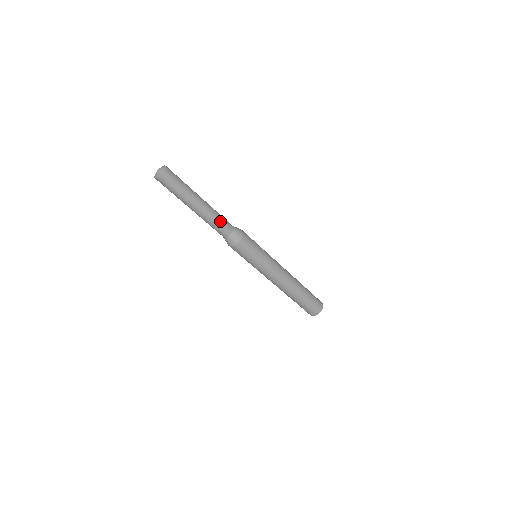
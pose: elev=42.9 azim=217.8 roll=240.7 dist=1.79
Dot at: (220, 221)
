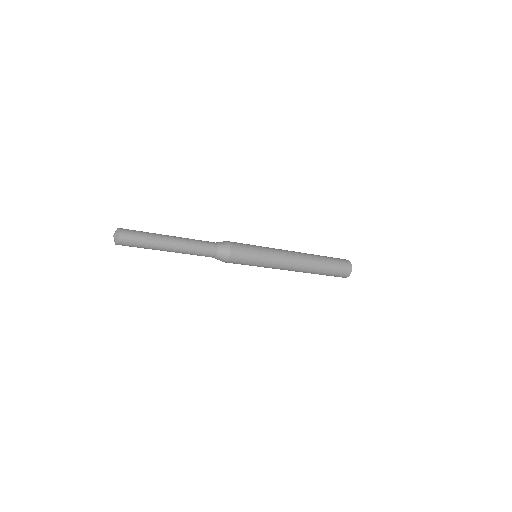
Dot at: (197, 255)
